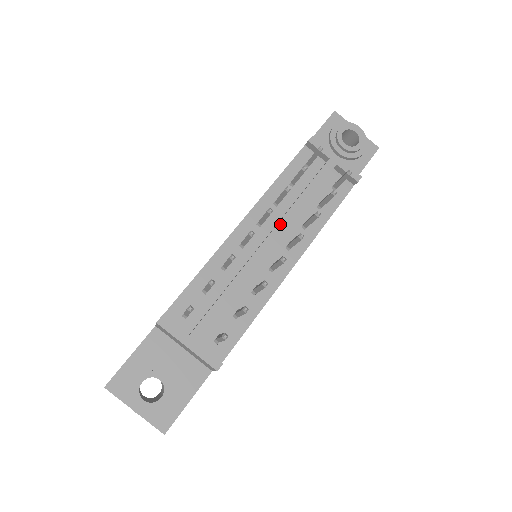
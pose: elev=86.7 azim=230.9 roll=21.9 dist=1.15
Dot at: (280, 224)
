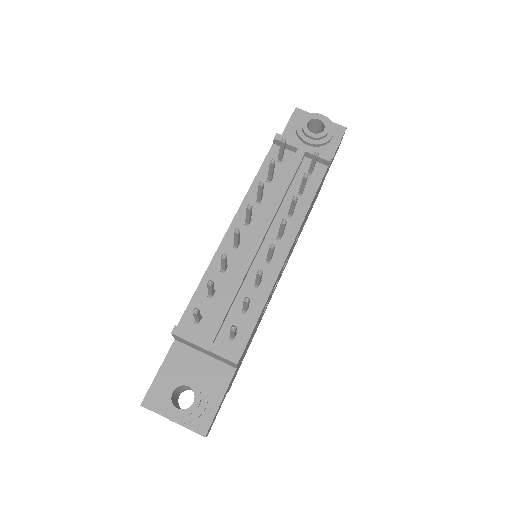
Dot at: (265, 218)
